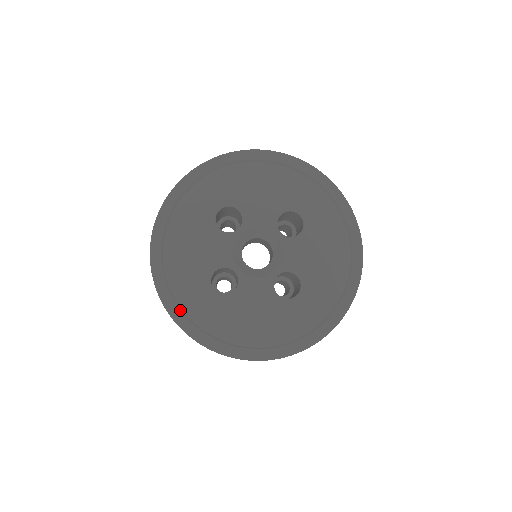
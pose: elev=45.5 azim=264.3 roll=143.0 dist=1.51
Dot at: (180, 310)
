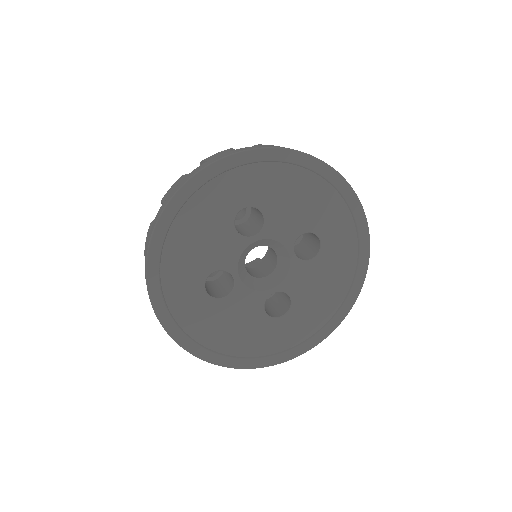
Dot at: (164, 303)
